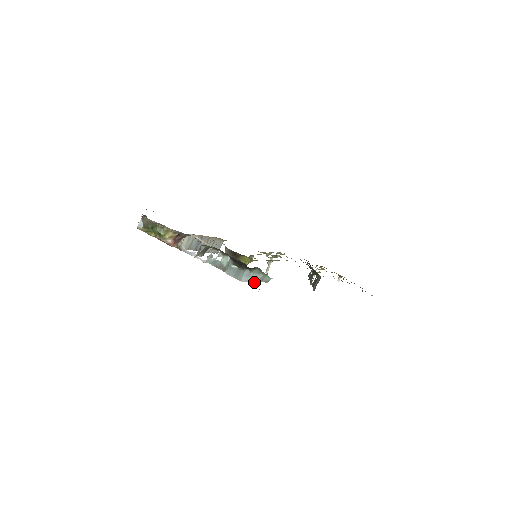
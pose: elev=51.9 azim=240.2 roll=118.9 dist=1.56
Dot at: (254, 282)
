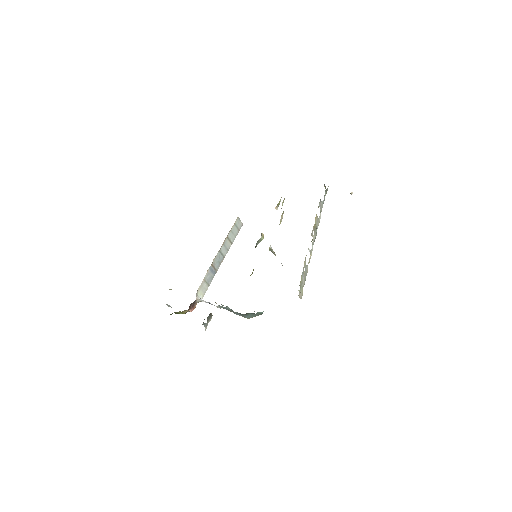
Dot at: occluded
